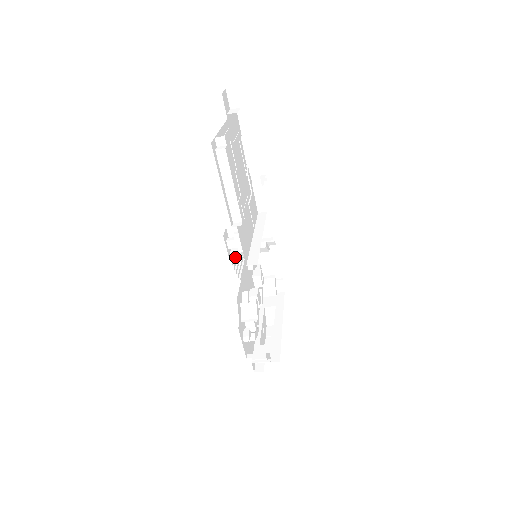
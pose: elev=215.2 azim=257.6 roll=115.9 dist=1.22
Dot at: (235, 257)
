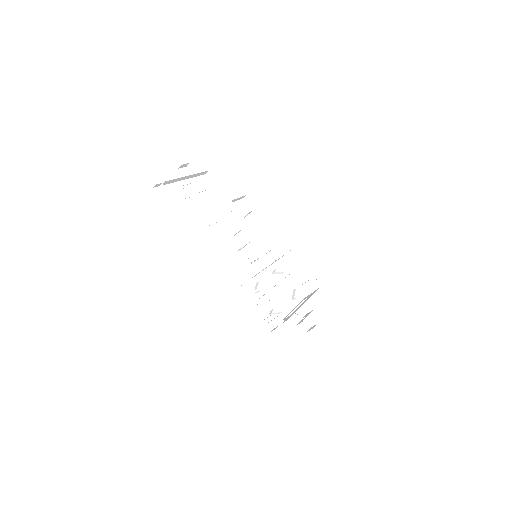
Dot at: (255, 266)
